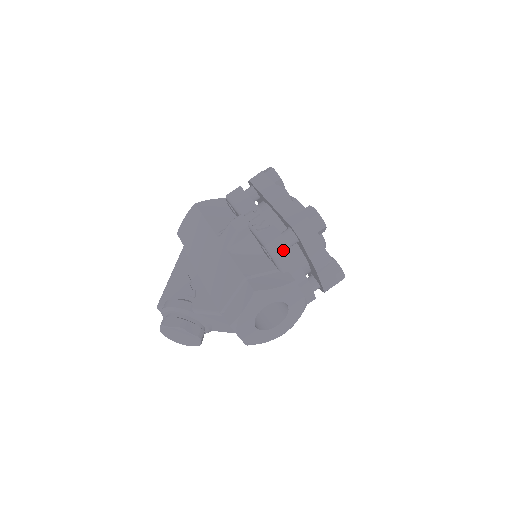
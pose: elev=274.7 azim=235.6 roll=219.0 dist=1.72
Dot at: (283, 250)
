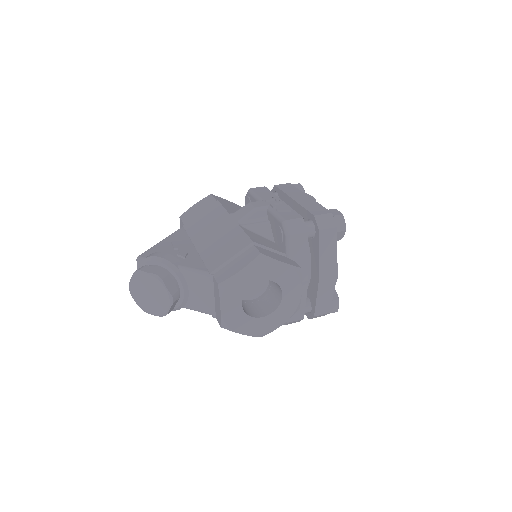
Dot at: (300, 232)
